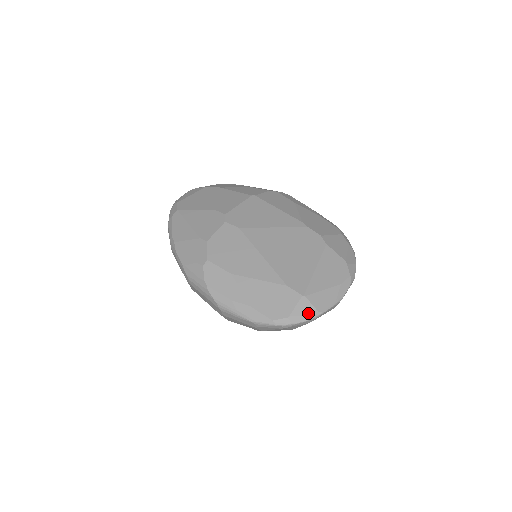
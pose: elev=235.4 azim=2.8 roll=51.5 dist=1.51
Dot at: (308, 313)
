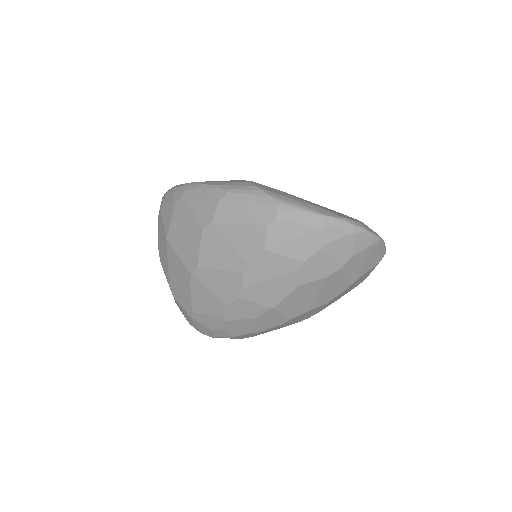
Dot at: (373, 231)
